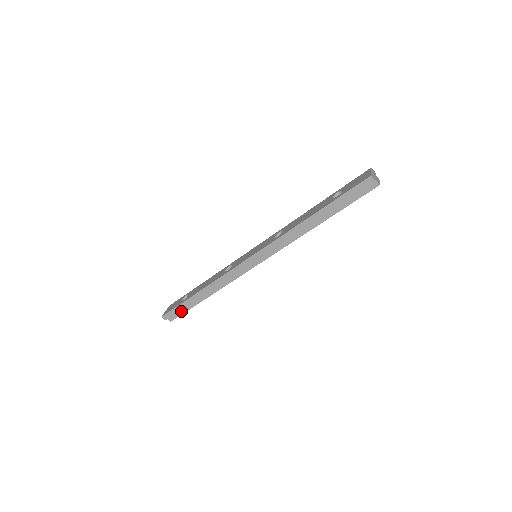
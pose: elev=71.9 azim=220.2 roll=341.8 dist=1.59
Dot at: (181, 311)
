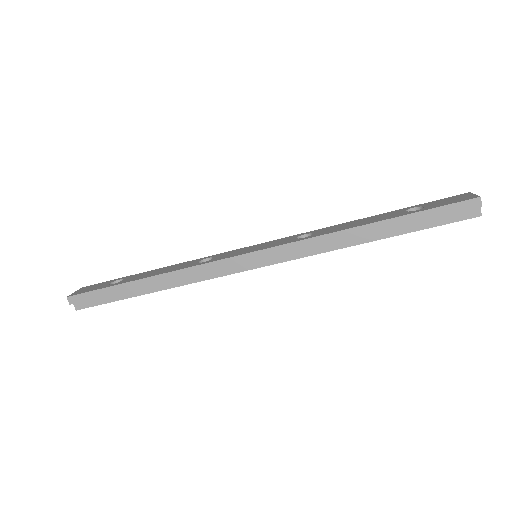
Dot at: (101, 299)
